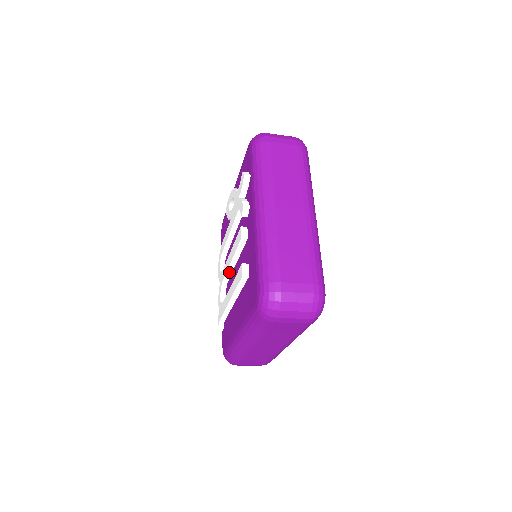
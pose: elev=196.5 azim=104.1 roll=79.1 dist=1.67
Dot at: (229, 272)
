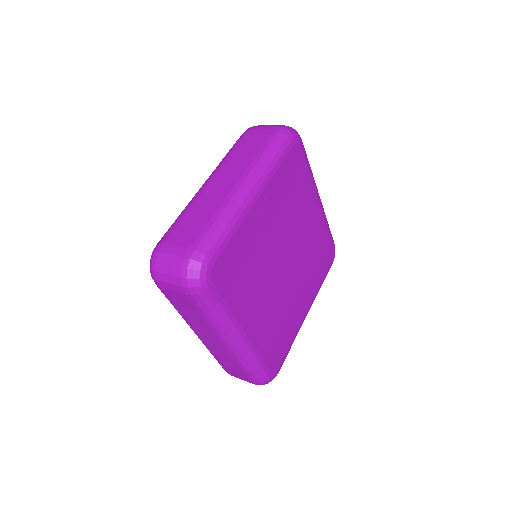
Dot at: occluded
